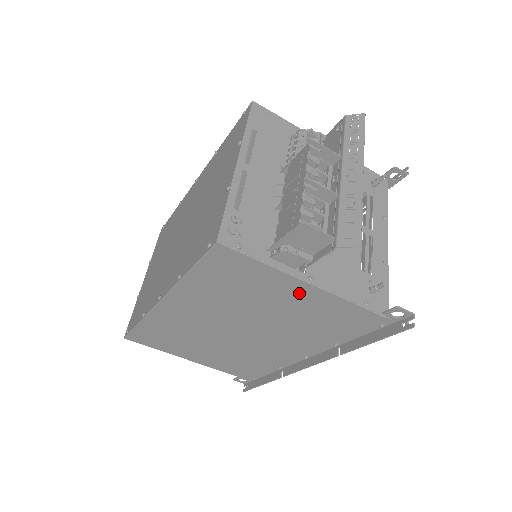
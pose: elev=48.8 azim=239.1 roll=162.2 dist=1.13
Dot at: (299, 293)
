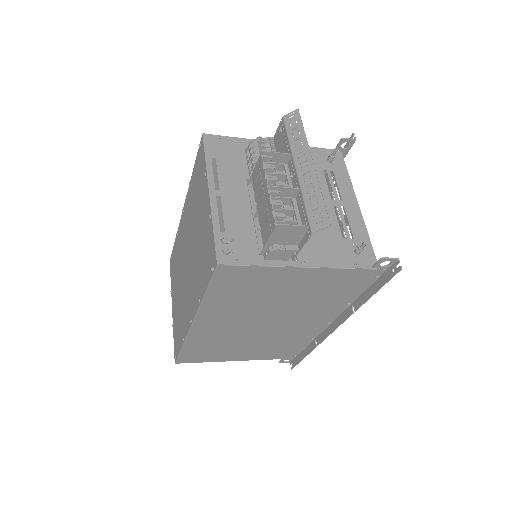
Dot at: (299, 277)
